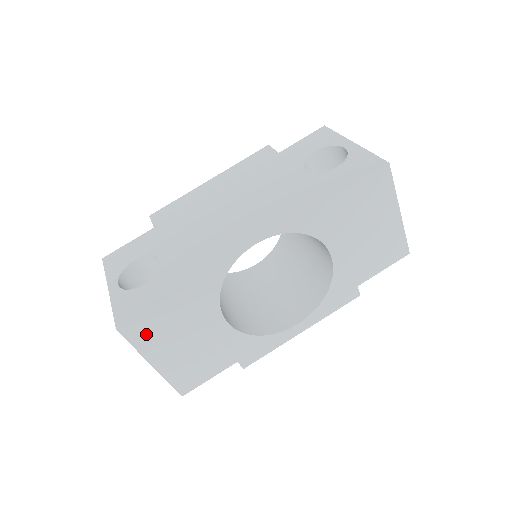
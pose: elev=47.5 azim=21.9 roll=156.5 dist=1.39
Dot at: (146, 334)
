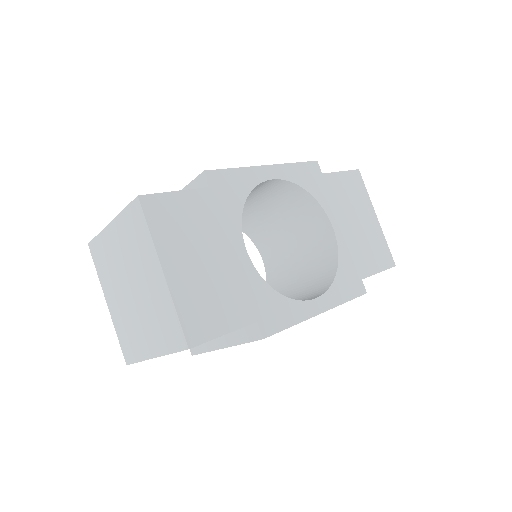
Dot at: (166, 220)
